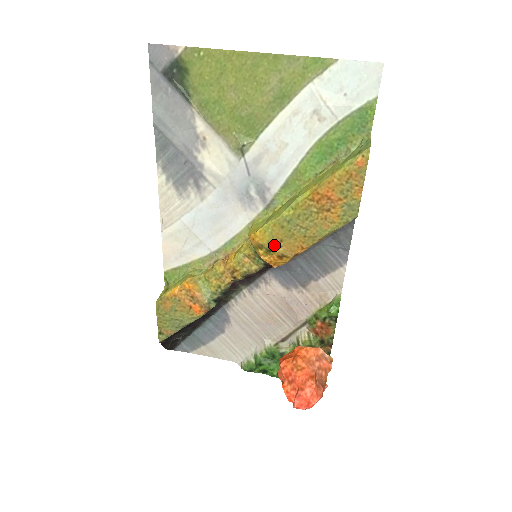
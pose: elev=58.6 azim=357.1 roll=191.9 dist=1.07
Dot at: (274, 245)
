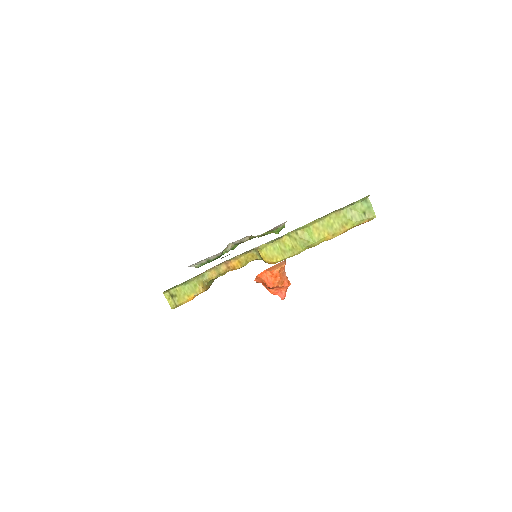
Dot at: occluded
